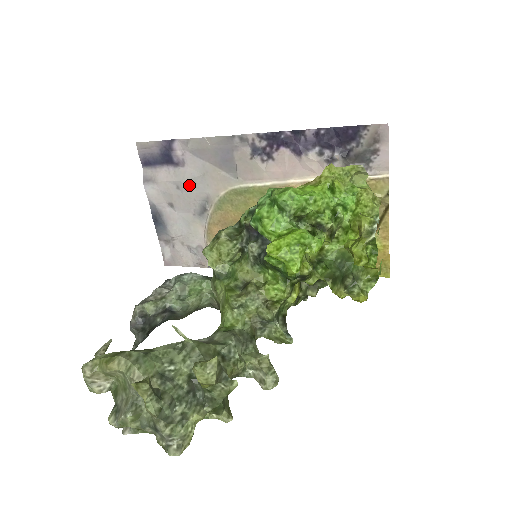
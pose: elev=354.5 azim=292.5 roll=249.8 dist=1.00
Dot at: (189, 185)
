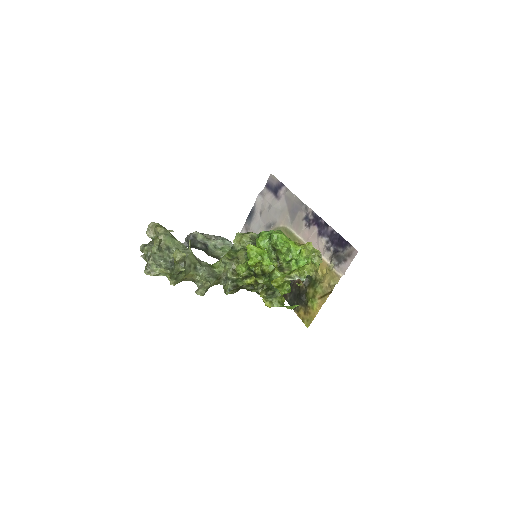
Dot at: (273, 210)
